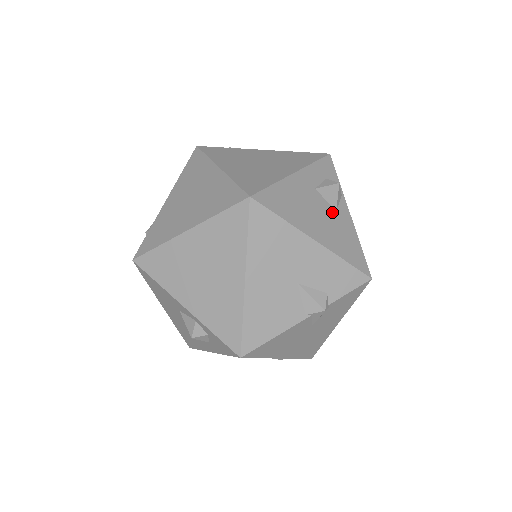
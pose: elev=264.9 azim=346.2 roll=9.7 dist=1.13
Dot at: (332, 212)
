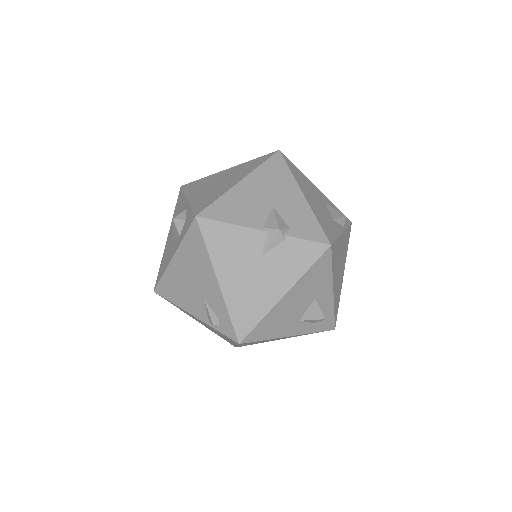
Dot at: (329, 215)
